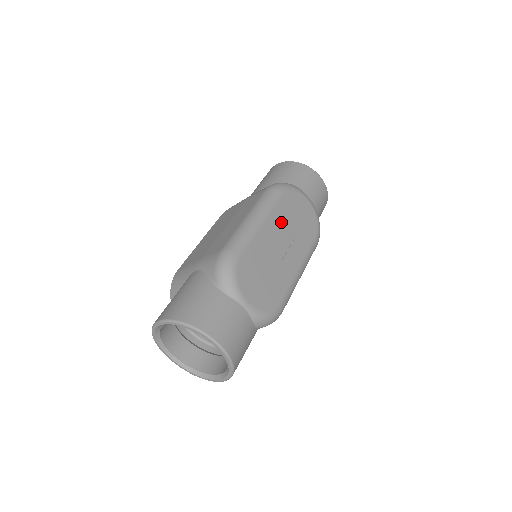
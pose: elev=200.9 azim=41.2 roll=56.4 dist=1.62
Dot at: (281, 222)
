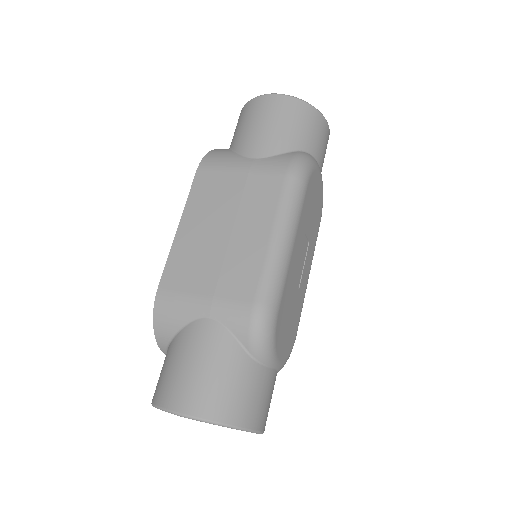
Dot at: (304, 228)
